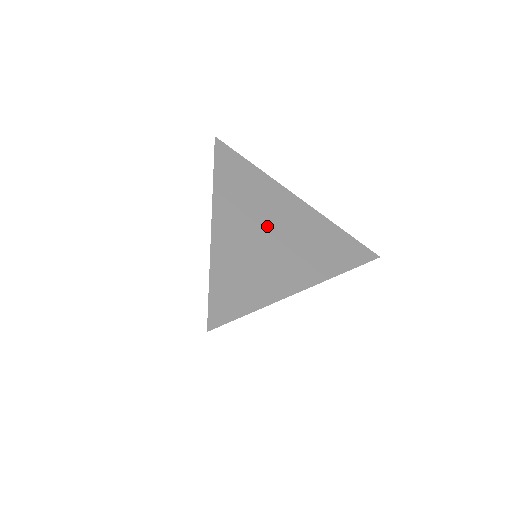
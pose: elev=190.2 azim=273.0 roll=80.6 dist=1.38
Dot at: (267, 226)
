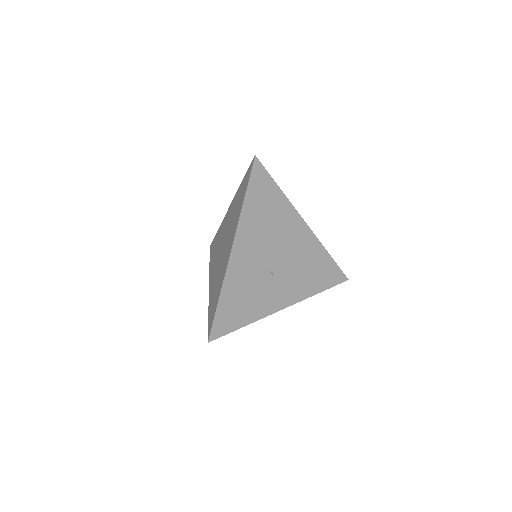
Dot at: occluded
